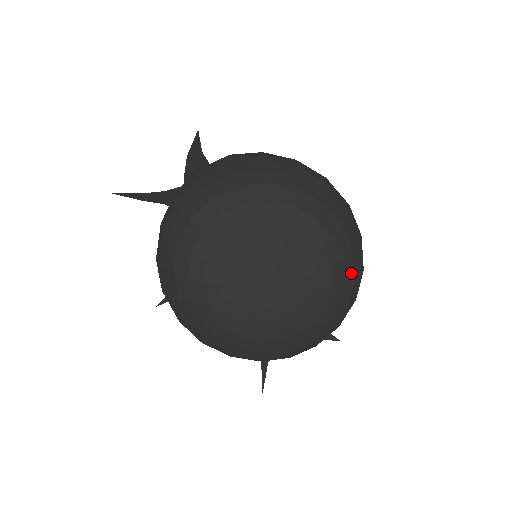
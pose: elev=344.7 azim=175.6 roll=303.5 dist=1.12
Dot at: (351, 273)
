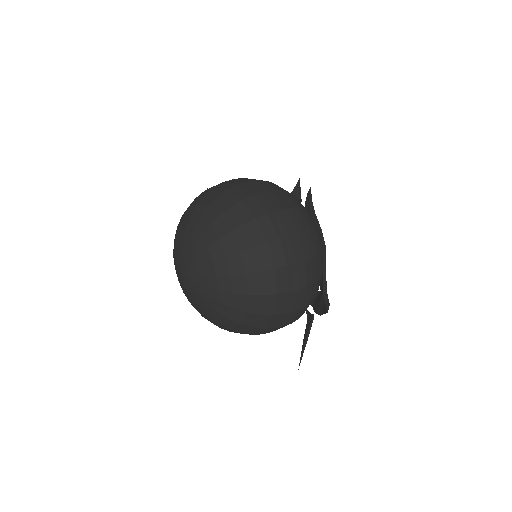
Dot at: (233, 248)
